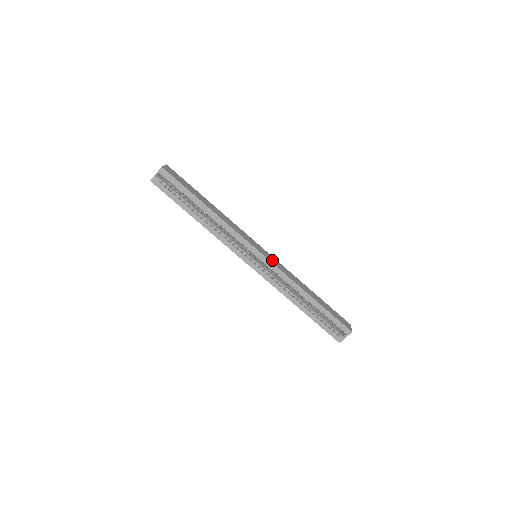
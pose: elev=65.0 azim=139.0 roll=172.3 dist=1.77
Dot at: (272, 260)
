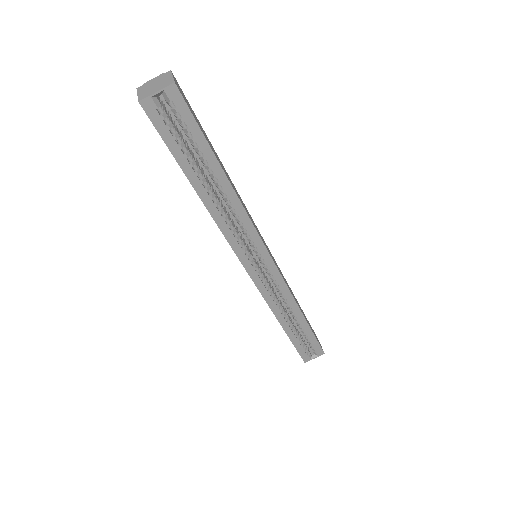
Dot at: occluded
